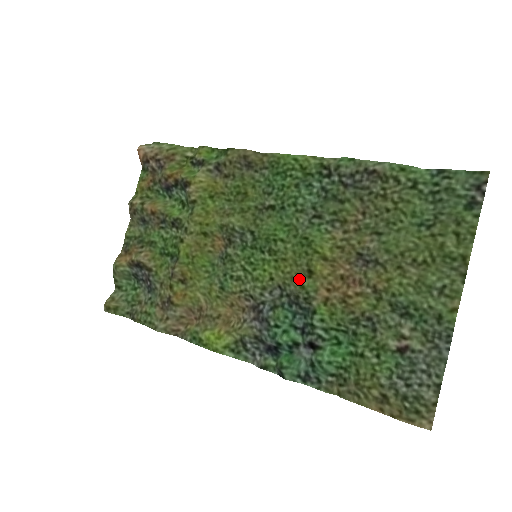
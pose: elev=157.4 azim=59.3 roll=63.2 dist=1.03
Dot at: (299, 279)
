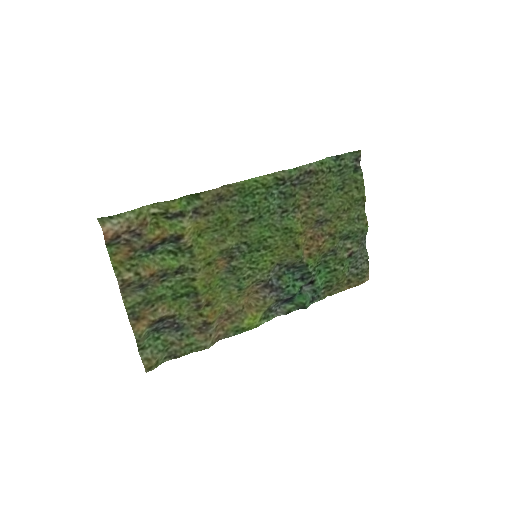
Dot at: (293, 254)
